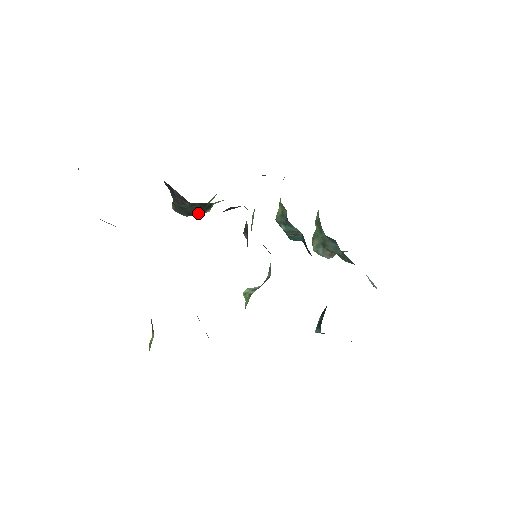
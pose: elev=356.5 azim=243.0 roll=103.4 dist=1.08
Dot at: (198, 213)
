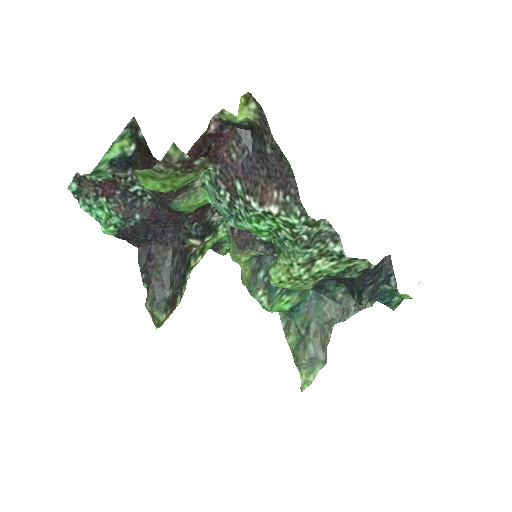
Dot at: (179, 281)
